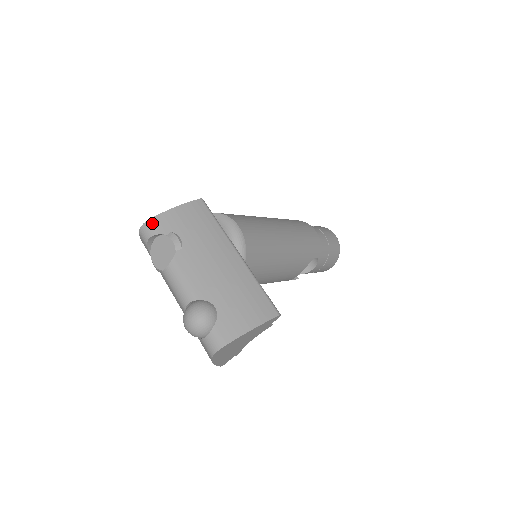
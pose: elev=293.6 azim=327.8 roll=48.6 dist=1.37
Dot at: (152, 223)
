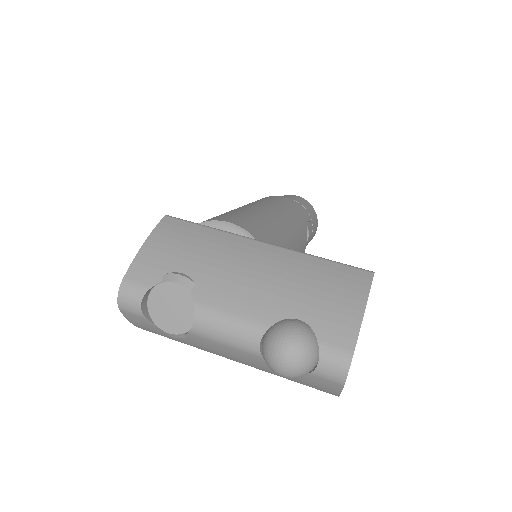
Dot at: (130, 282)
